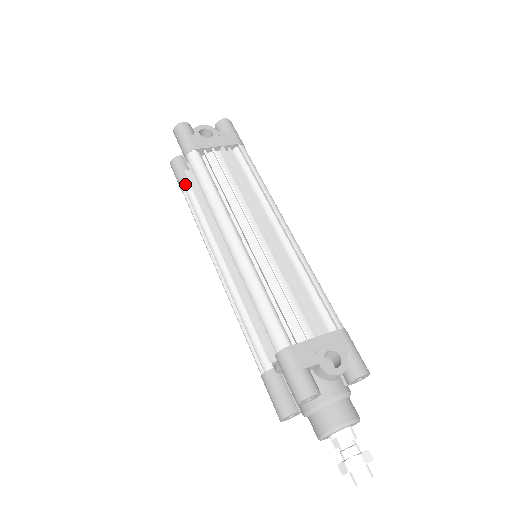
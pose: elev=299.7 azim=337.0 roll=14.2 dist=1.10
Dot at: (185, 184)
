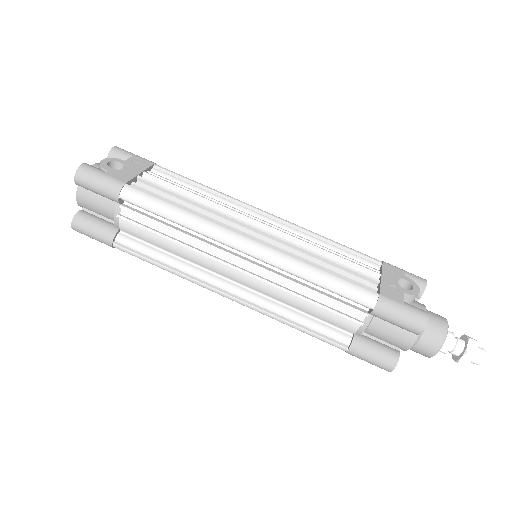
Dot at: (115, 235)
